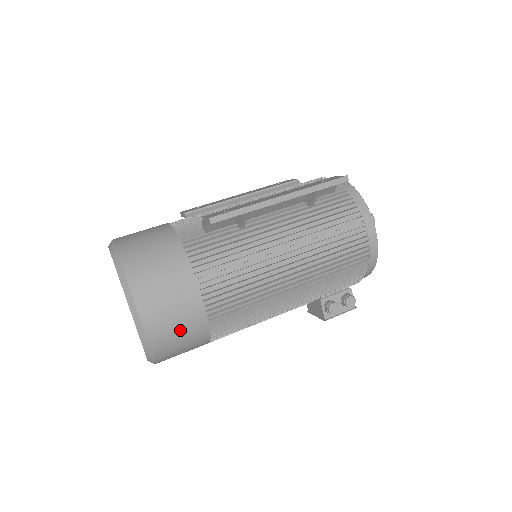
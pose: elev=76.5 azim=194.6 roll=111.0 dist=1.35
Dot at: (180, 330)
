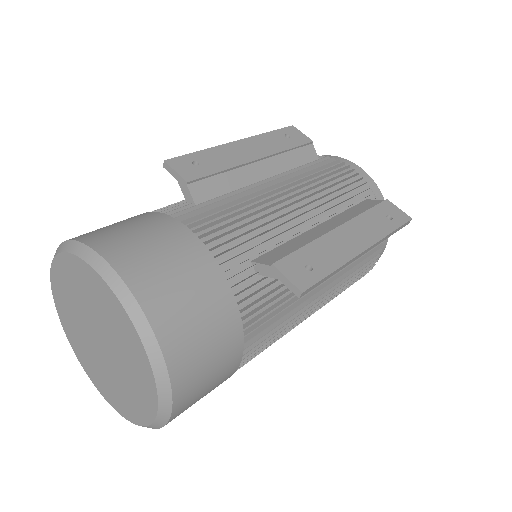
Dot at: occluded
